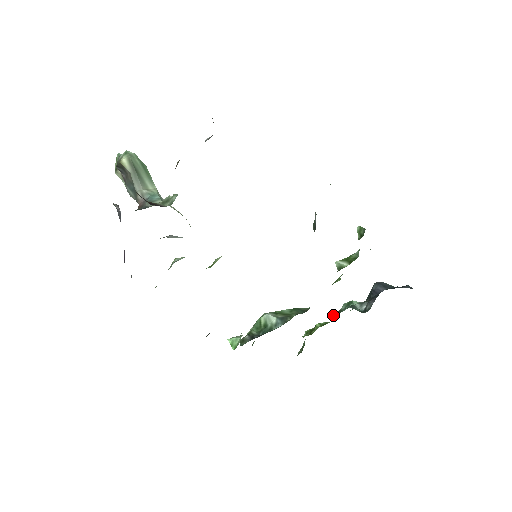
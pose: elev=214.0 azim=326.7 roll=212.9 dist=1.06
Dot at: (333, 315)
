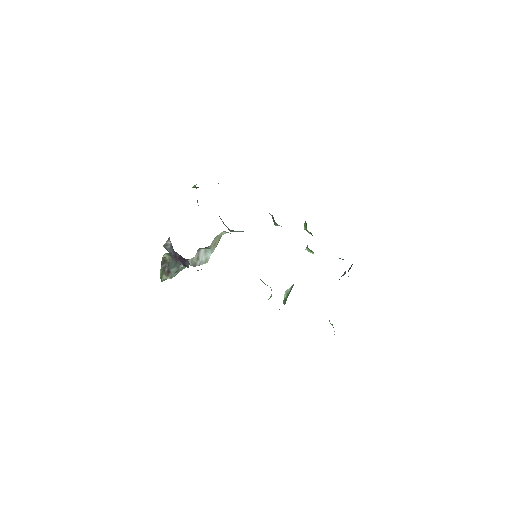
Dot at: occluded
